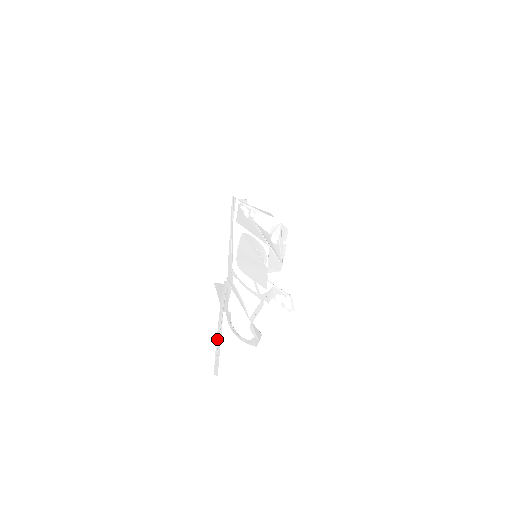
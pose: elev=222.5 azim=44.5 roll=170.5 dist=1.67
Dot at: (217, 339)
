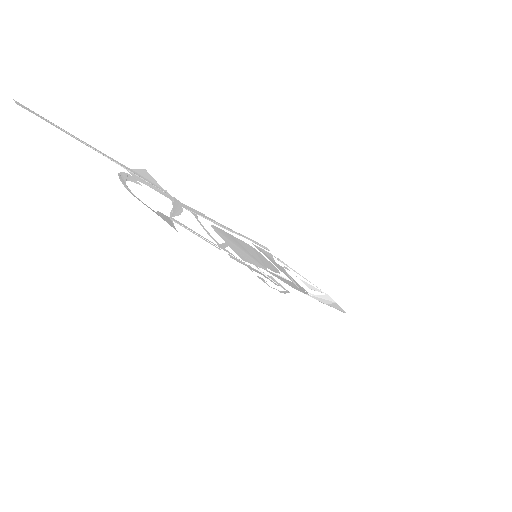
Dot at: (77, 138)
